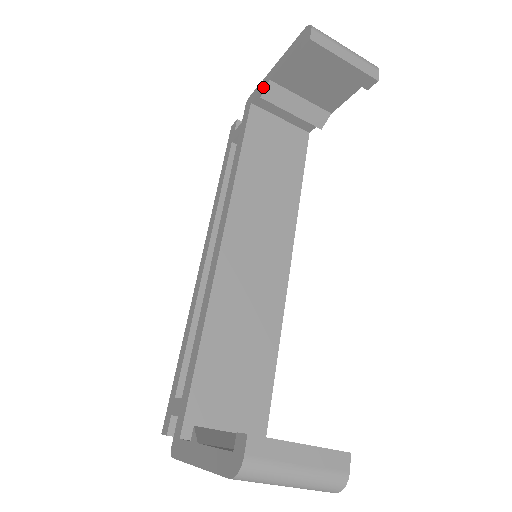
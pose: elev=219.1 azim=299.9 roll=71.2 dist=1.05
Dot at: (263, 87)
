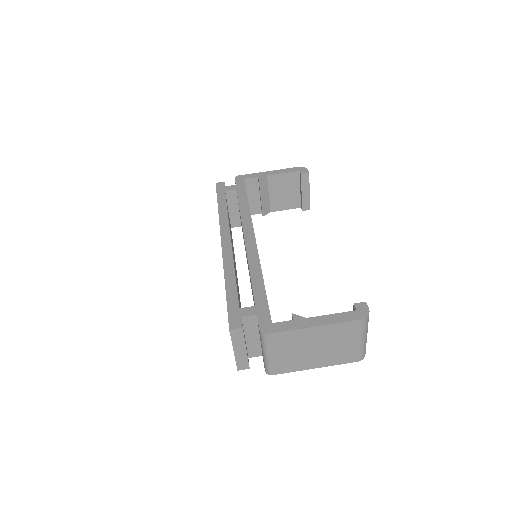
Dot at: (260, 176)
